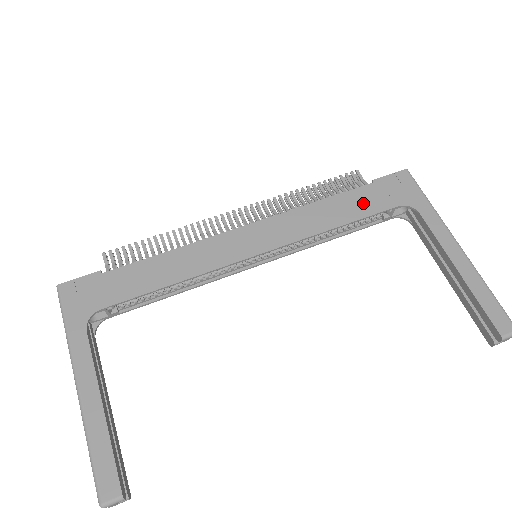
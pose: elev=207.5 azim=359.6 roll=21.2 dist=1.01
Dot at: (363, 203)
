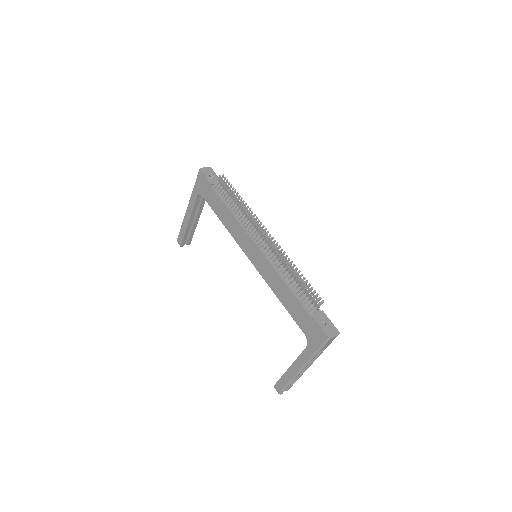
Dot at: (296, 312)
